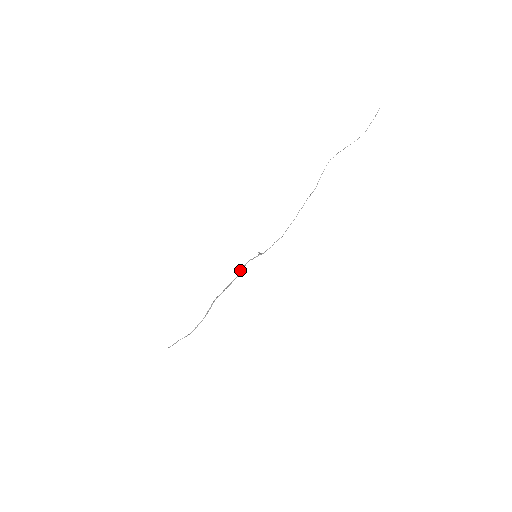
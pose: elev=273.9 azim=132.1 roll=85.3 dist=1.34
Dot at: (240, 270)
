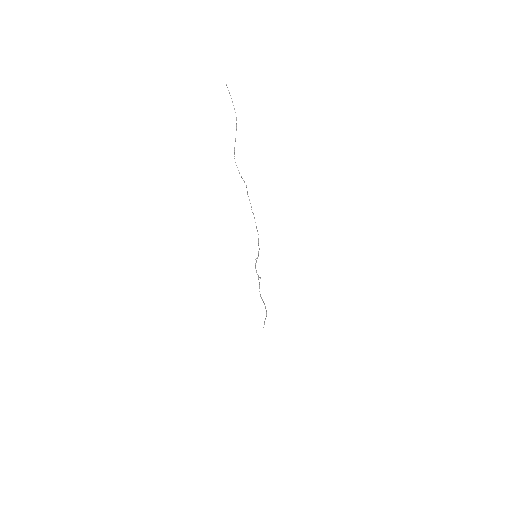
Dot at: occluded
